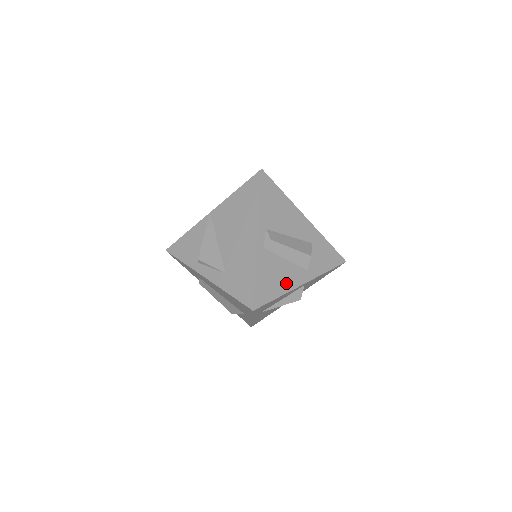
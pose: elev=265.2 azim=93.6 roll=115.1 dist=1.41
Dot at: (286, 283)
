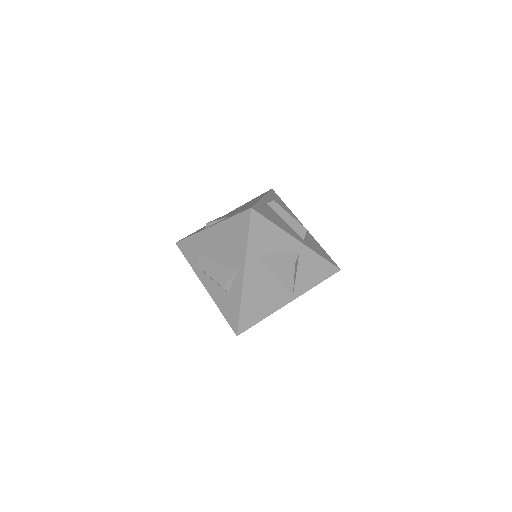
Dot at: (283, 227)
